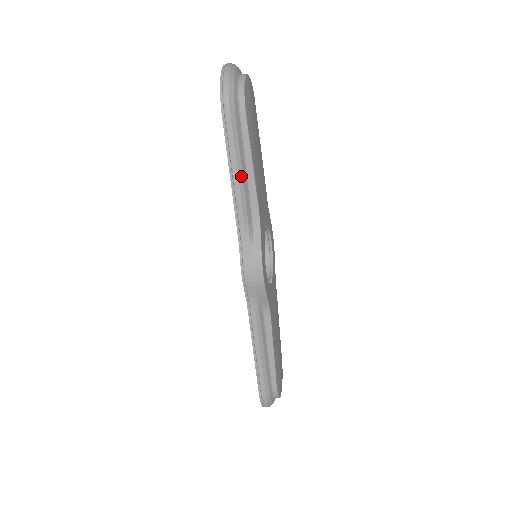
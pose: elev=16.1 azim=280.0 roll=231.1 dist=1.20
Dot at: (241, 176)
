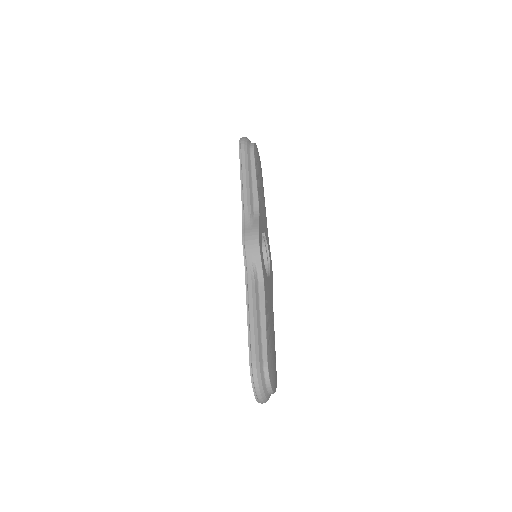
Dot at: (248, 181)
